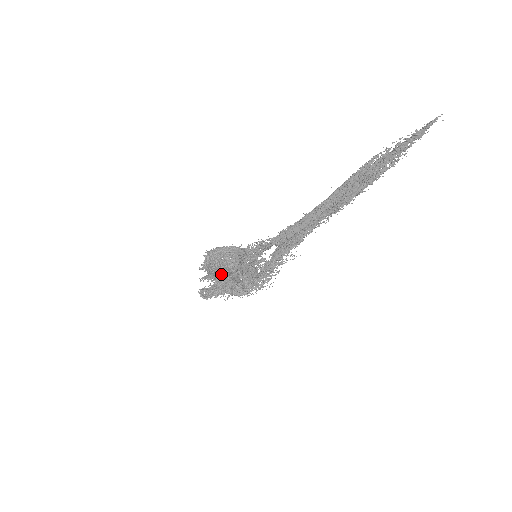
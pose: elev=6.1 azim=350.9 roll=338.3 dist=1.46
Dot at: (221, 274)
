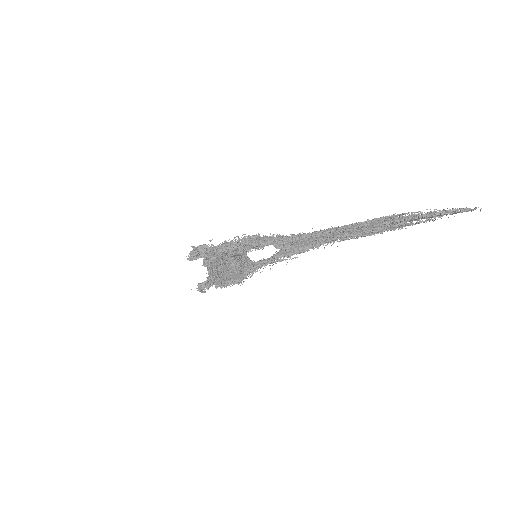
Dot at: (224, 277)
